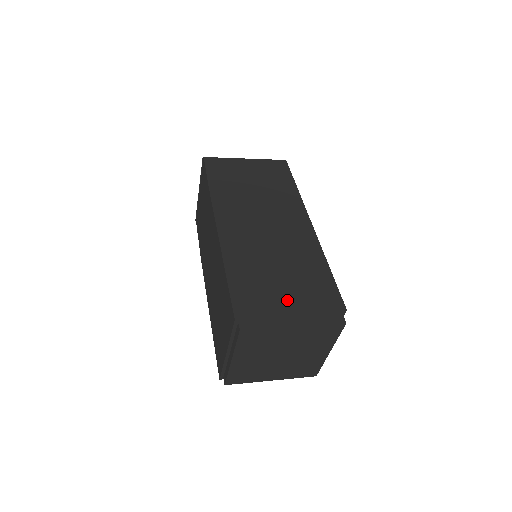
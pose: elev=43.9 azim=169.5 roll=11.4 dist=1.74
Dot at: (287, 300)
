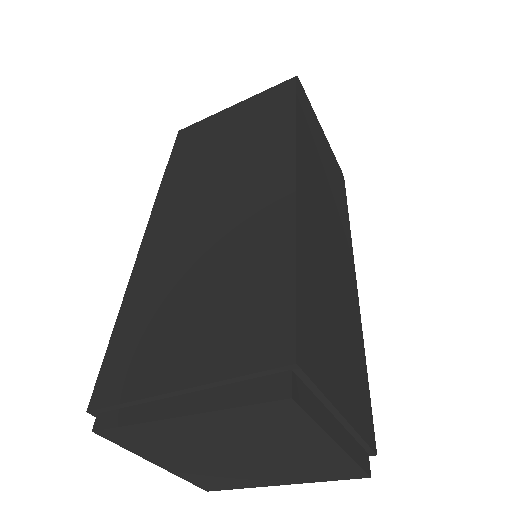
Dot at: (184, 356)
